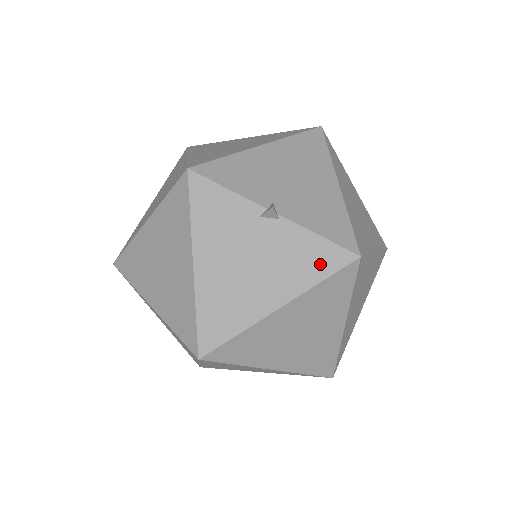
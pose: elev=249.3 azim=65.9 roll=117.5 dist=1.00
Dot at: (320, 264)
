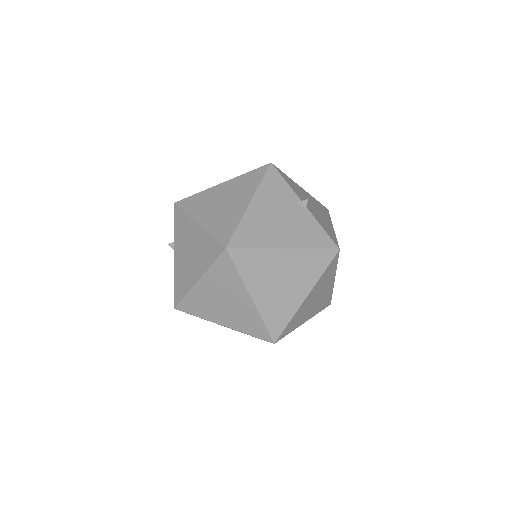
Dot at: (317, 241)
